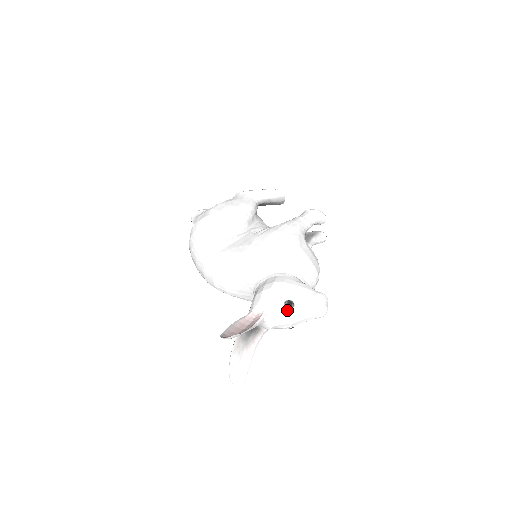
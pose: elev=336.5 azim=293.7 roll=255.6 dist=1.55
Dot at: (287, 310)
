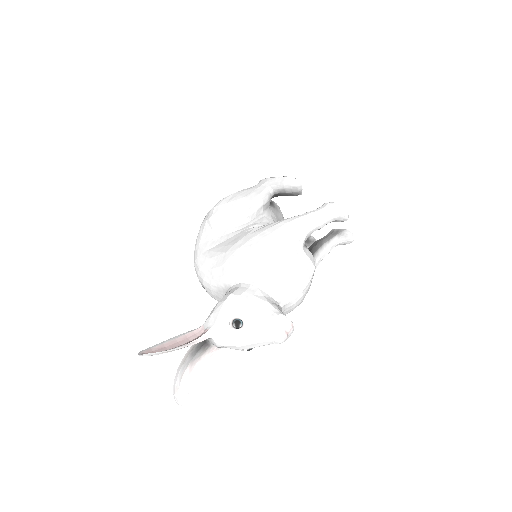
Dot at: (233, 330)
